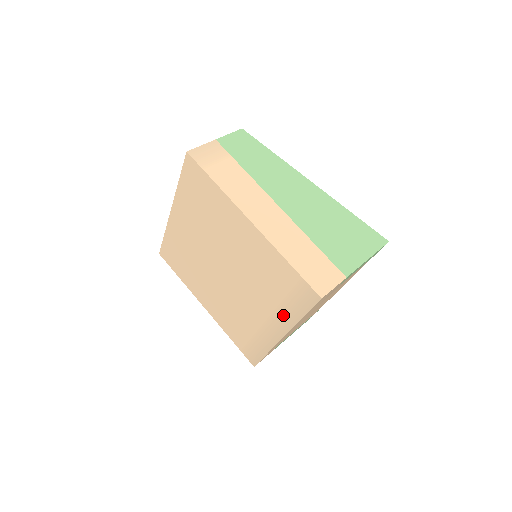
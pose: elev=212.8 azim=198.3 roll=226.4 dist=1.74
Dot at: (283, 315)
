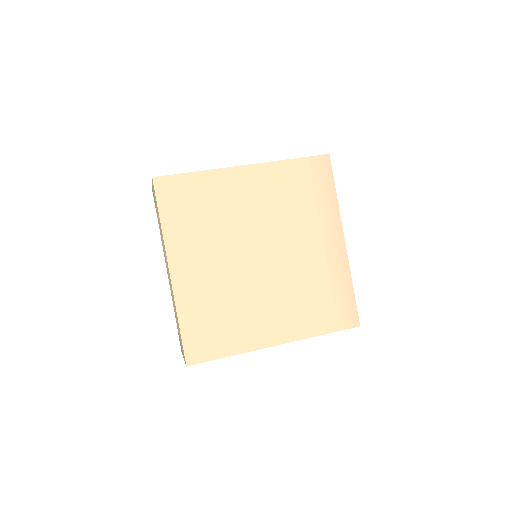
Dot at: (326, 214)
